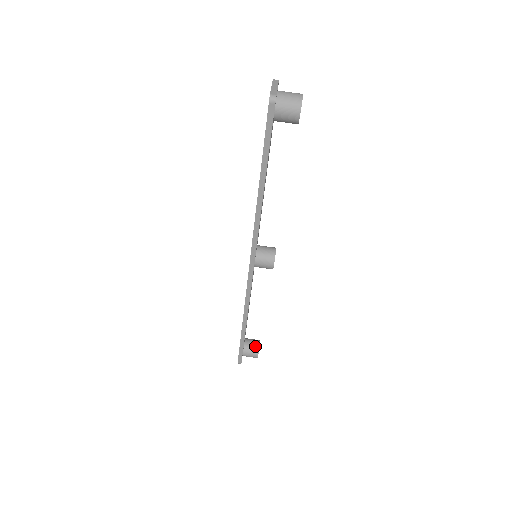
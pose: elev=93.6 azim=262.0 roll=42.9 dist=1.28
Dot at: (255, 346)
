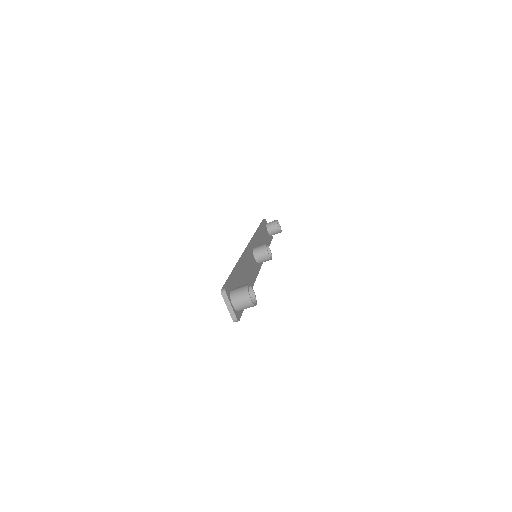
Dot at: (276, 230)
